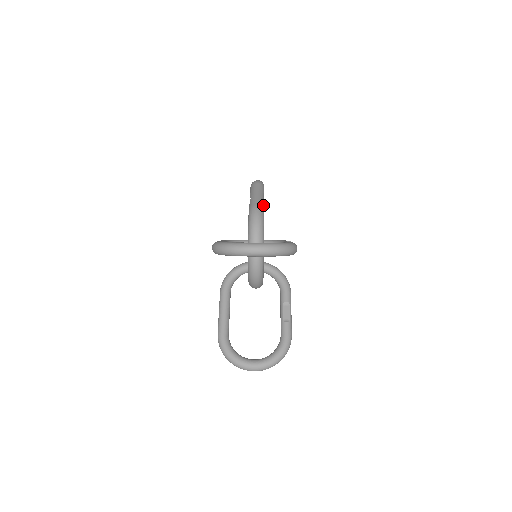
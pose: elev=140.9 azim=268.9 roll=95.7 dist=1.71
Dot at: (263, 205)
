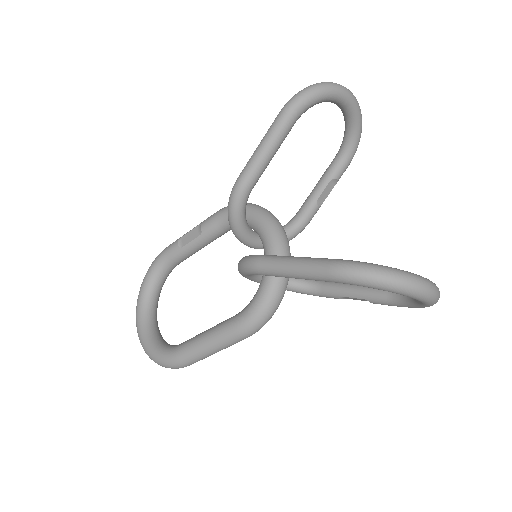
Dot at: occluded
